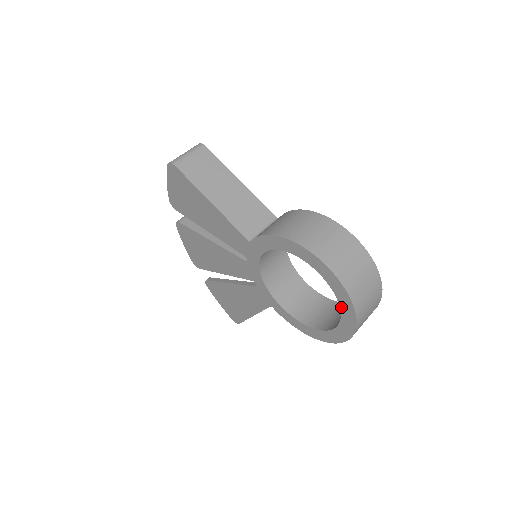
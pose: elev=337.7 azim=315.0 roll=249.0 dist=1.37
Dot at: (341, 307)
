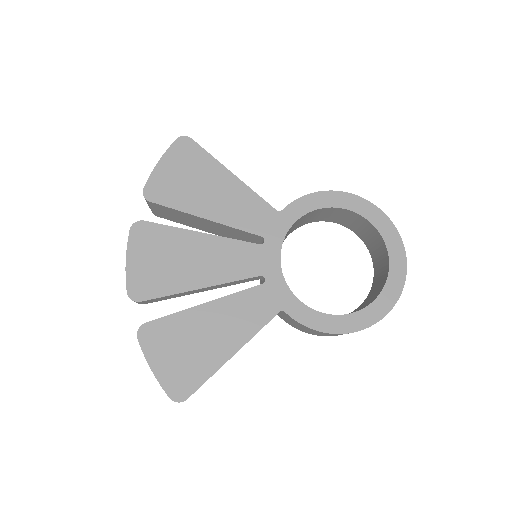
Dot at: (390, 256)
